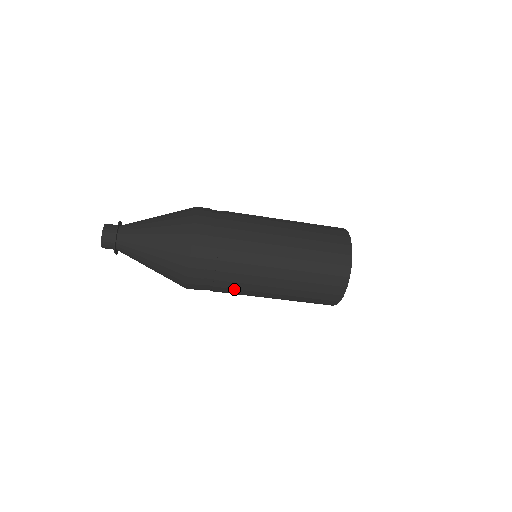
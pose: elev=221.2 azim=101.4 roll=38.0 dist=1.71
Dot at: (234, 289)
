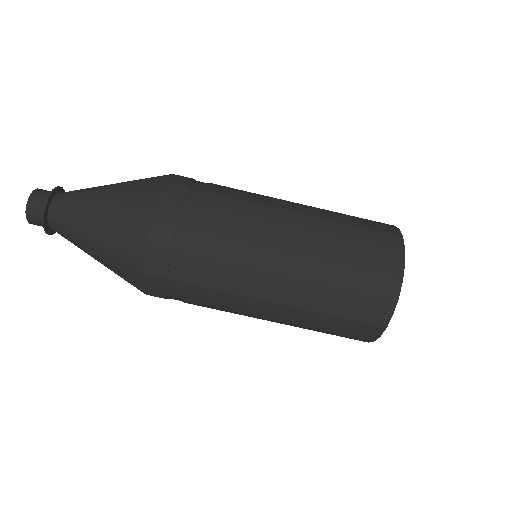
Dot at: (215, 301)
